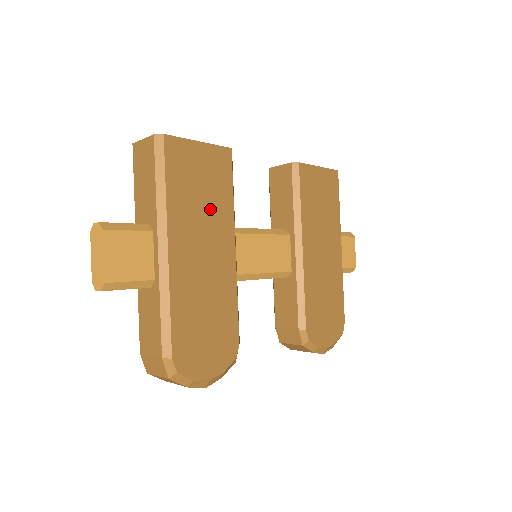
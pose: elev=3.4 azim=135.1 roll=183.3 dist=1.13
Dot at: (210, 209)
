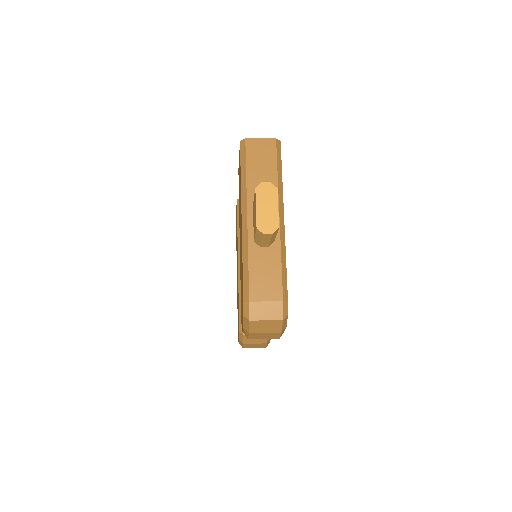
Dot at: occluded
